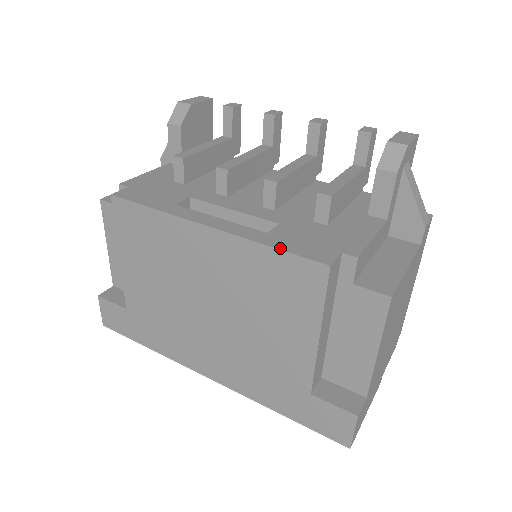
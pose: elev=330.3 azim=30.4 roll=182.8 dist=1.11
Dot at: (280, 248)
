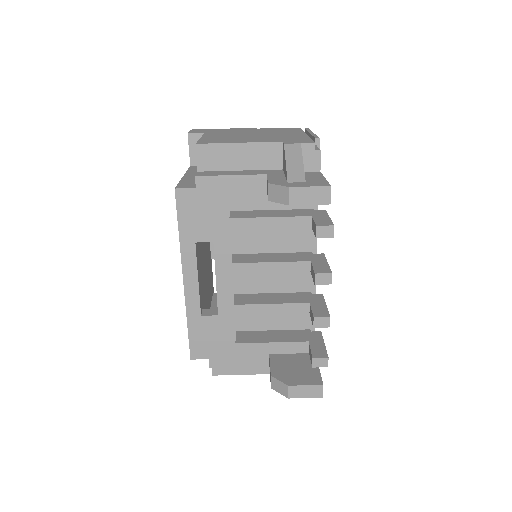
Dot at: (189, 331)
